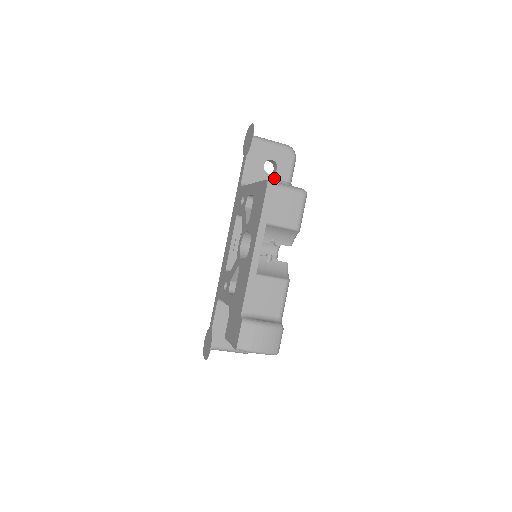
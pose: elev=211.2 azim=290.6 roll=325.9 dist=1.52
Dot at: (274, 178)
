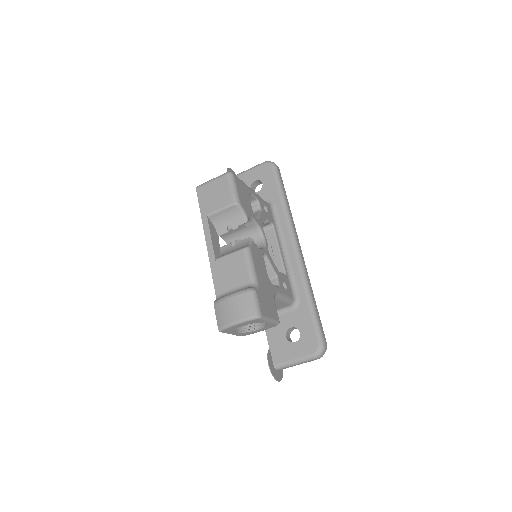
Dot at: (264, 192)
